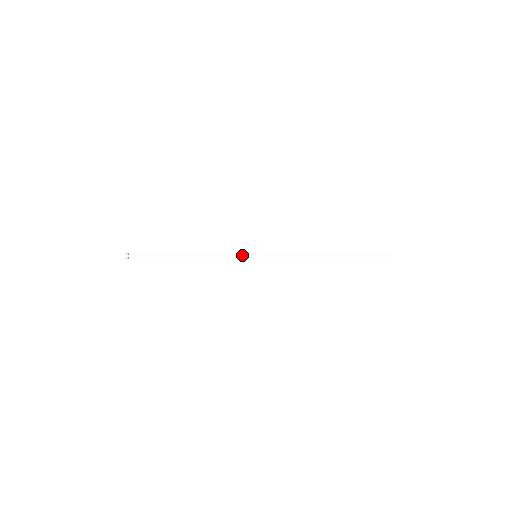
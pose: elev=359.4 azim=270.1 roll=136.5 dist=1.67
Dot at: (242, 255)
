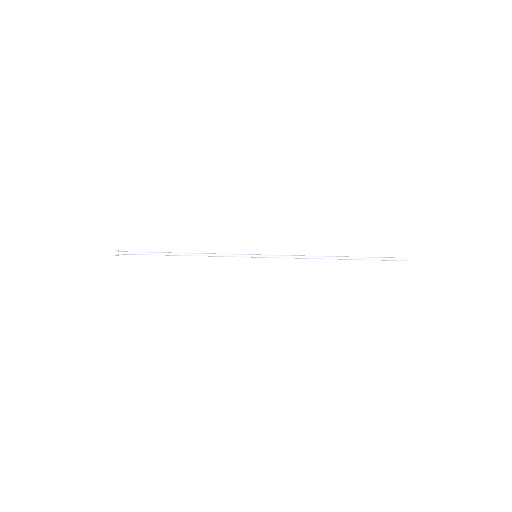
Dot at: (240, 255)
